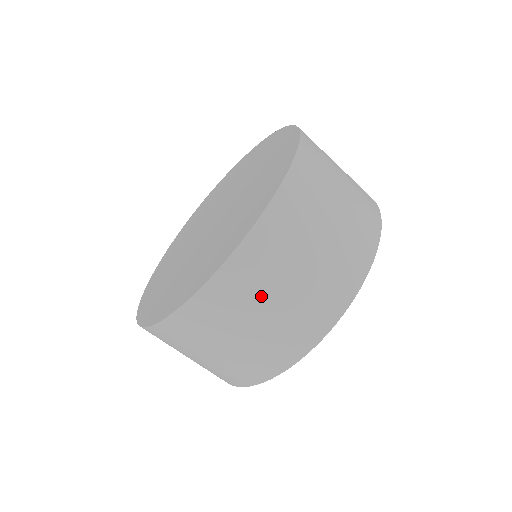
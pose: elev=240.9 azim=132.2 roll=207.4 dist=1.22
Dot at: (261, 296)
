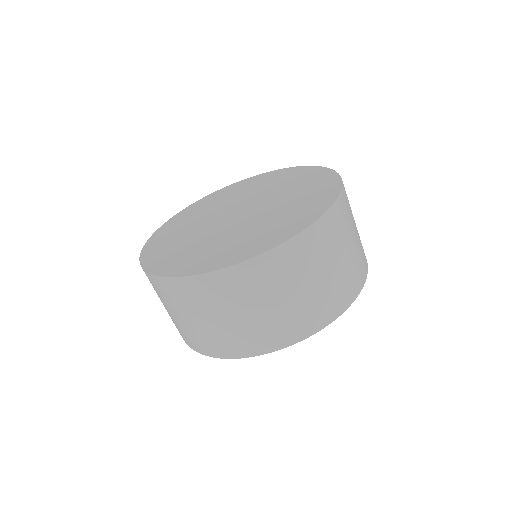
Dot at: (285, 285)
